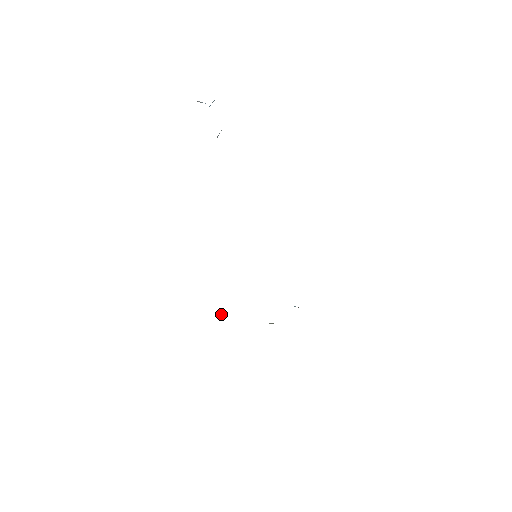
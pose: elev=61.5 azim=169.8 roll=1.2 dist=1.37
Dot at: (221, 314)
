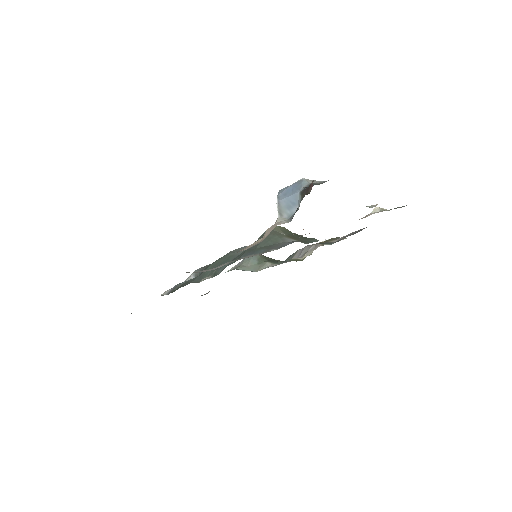
Dot at: (190, 277)
